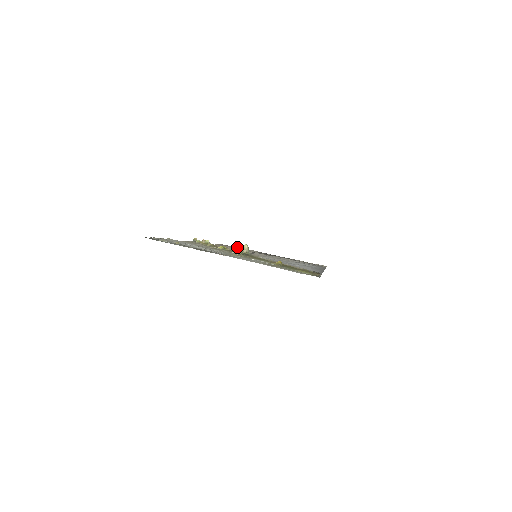
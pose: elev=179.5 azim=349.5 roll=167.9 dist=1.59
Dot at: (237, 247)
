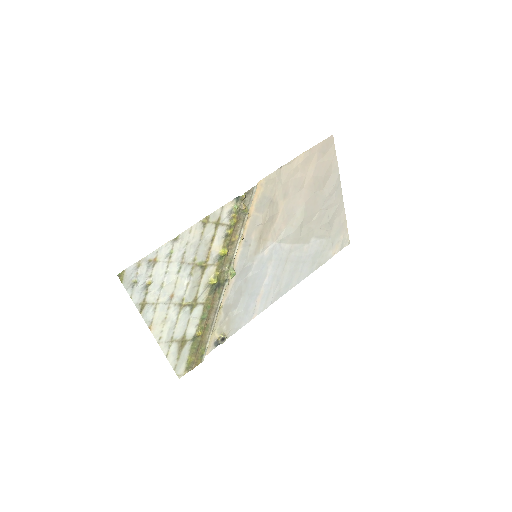
Dot at: (335, 154)
